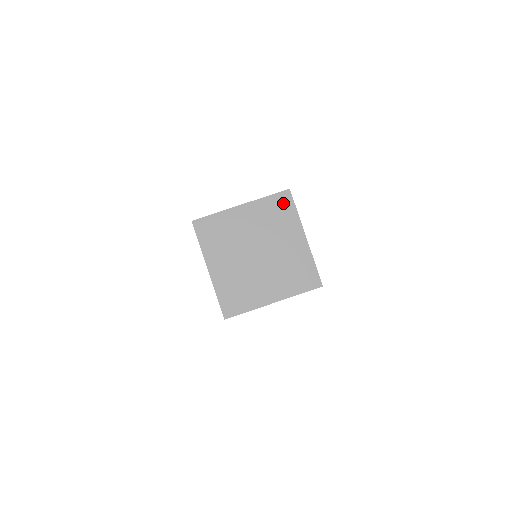
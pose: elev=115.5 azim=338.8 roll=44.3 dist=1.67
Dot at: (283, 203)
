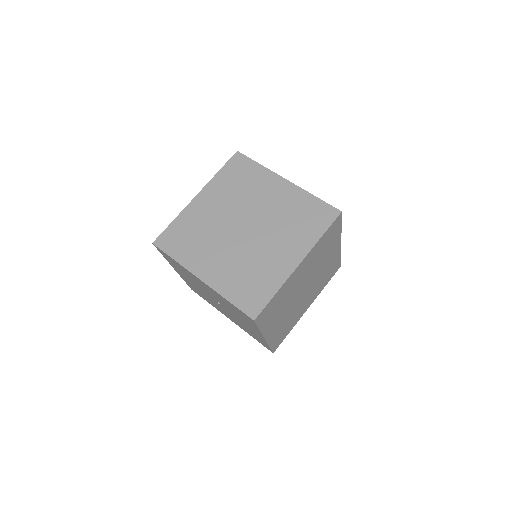
Dot at: (333, 230)
